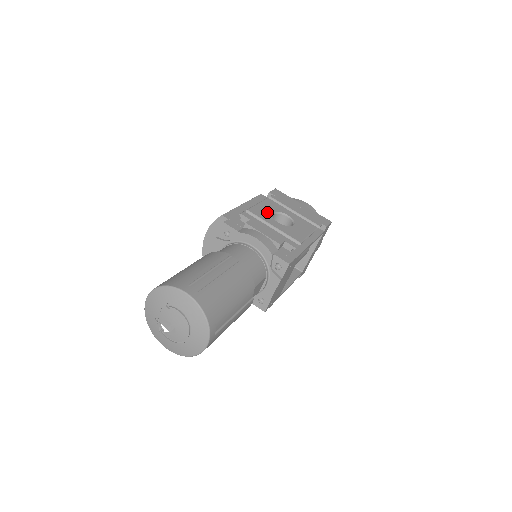
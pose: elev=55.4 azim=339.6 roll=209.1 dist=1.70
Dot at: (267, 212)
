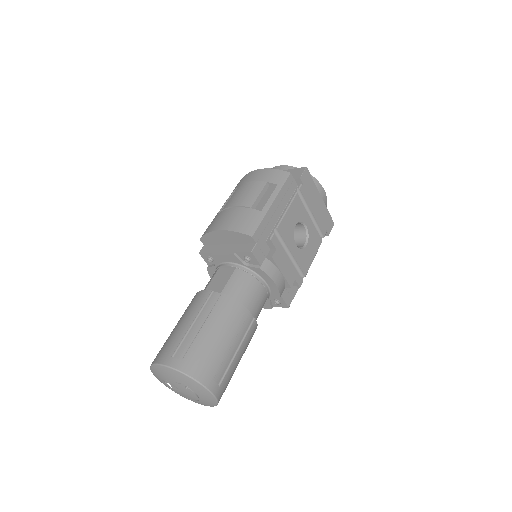
Dot at: (292, 227)
